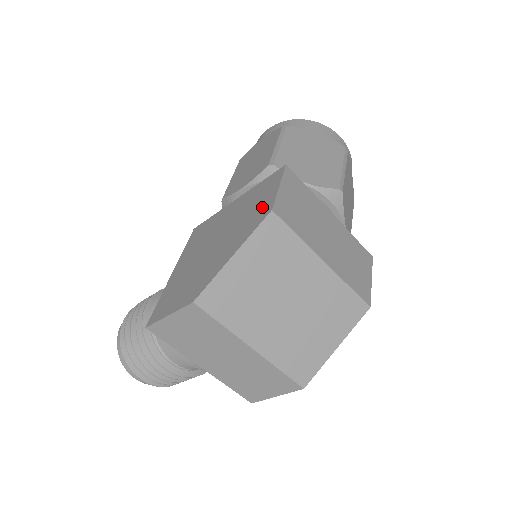
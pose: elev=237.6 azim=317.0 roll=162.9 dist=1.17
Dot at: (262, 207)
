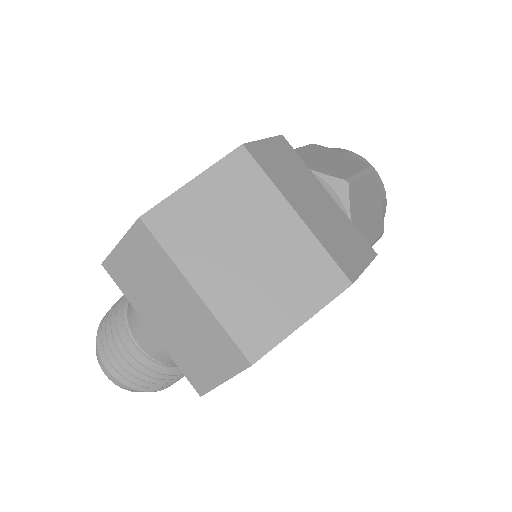
Dot at: occluded
